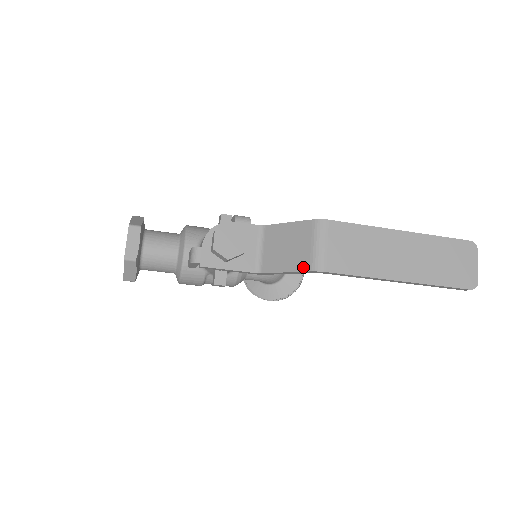
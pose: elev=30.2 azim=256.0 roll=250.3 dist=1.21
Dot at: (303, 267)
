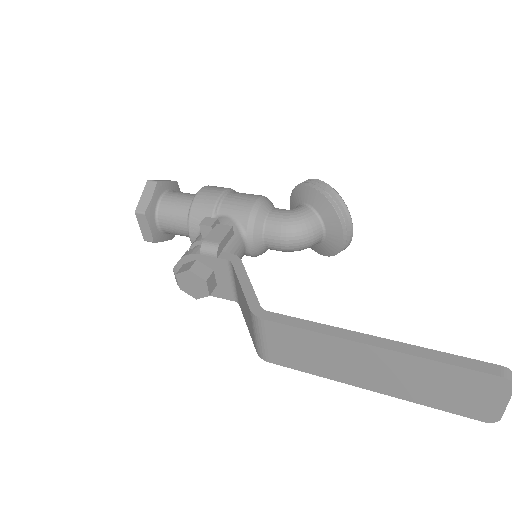
Dot at: (253, 342)
